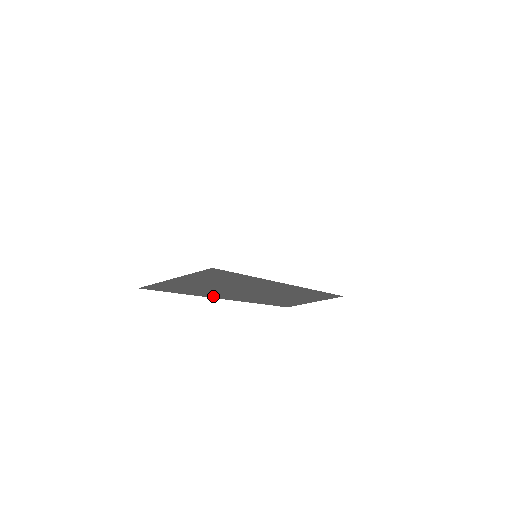
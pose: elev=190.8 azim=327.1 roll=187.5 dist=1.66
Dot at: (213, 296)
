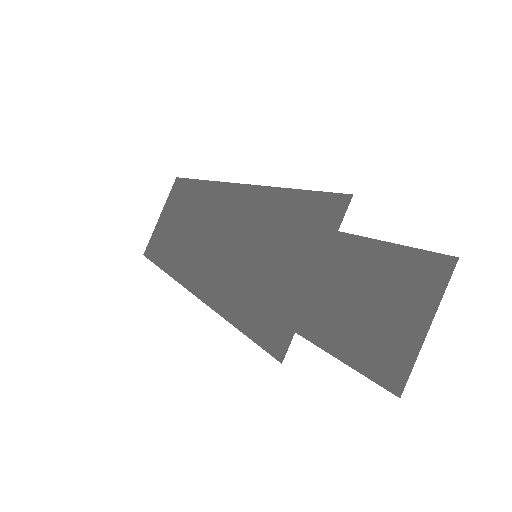
Dot at: occluded
